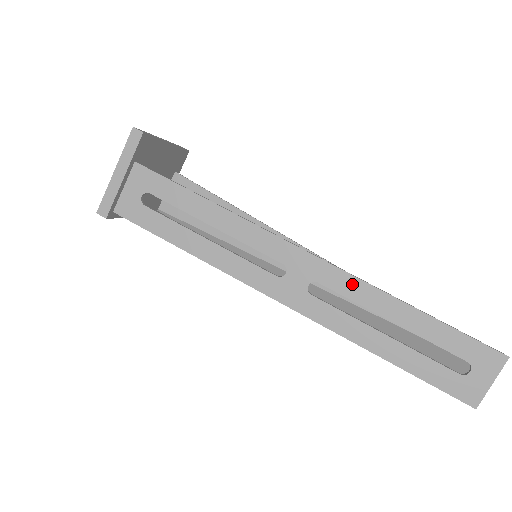
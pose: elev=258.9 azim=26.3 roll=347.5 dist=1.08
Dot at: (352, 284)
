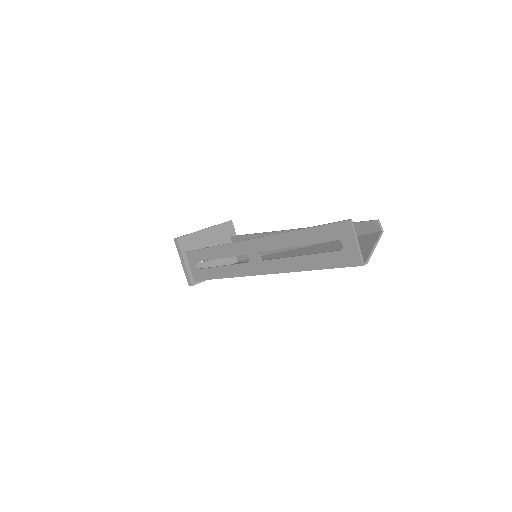
Dot at: (270, 241)
